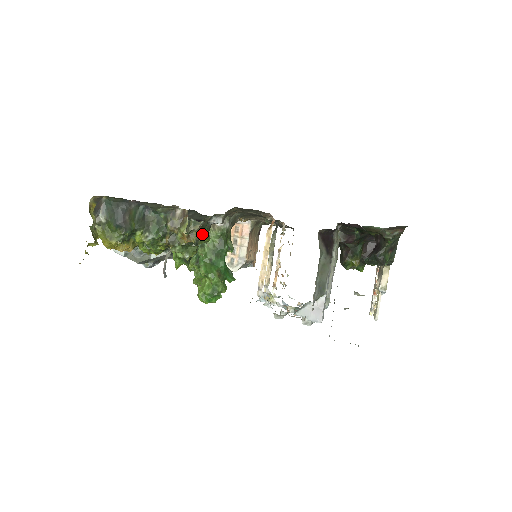
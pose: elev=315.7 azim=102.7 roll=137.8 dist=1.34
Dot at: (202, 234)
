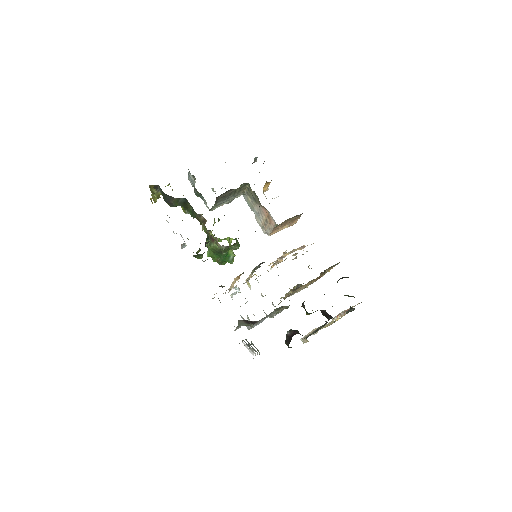
Dot at: (195, 256)
